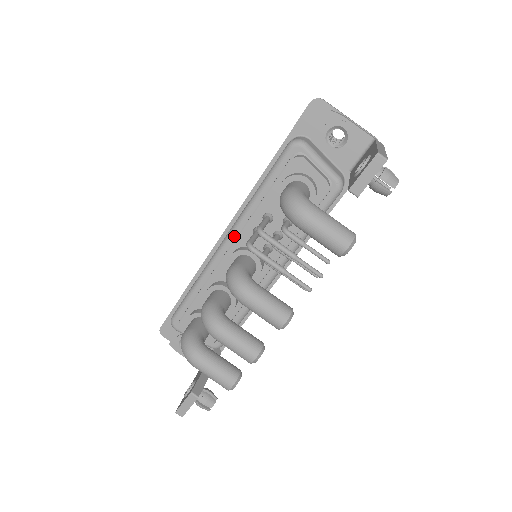
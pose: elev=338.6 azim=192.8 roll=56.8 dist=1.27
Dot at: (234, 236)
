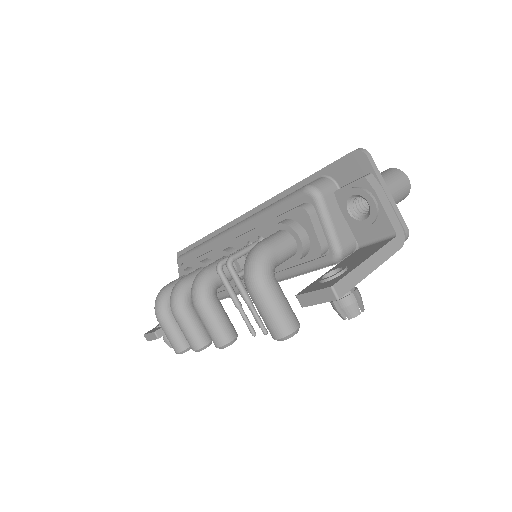
Dot at: (235, 233)
